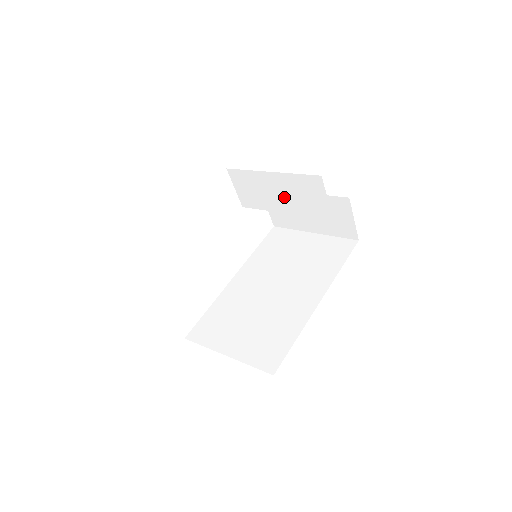
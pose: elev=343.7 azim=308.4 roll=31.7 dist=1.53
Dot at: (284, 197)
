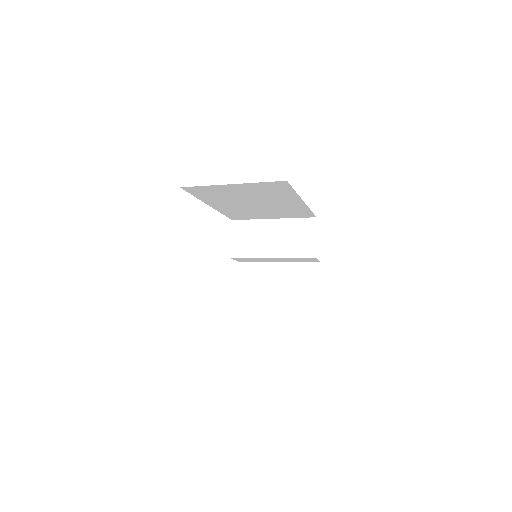
Dot at: (277, 241)
